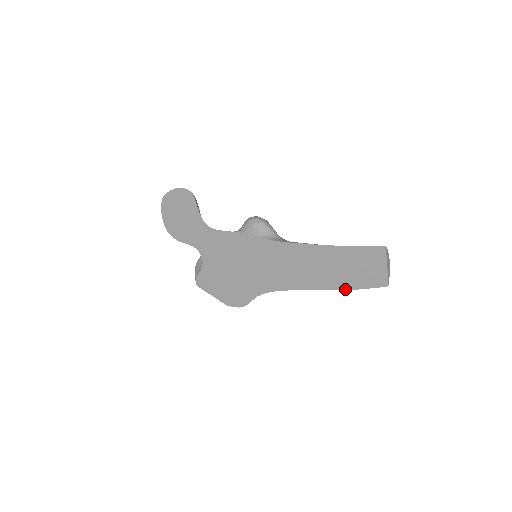
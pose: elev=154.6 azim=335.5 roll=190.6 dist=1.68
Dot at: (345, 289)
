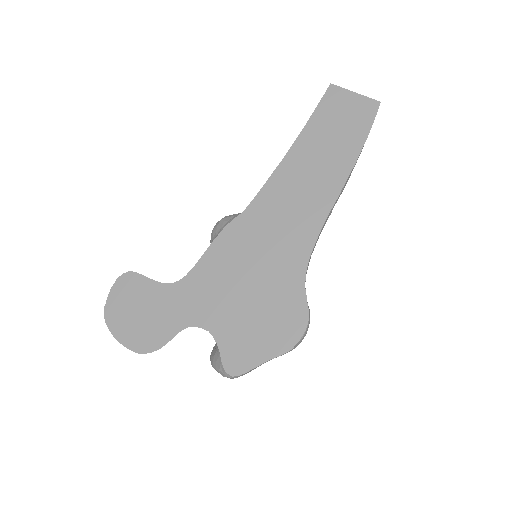
Dot at: (358, 154)
